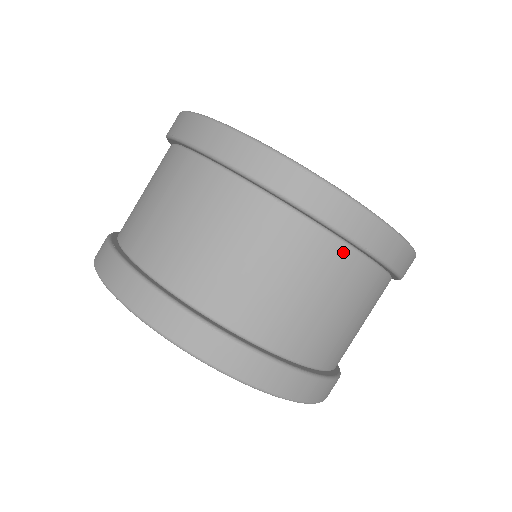
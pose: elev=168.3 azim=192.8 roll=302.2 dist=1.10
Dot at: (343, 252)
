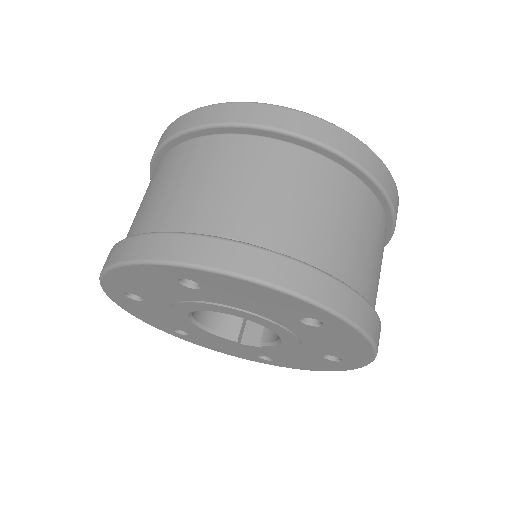
Dot at: occluded
